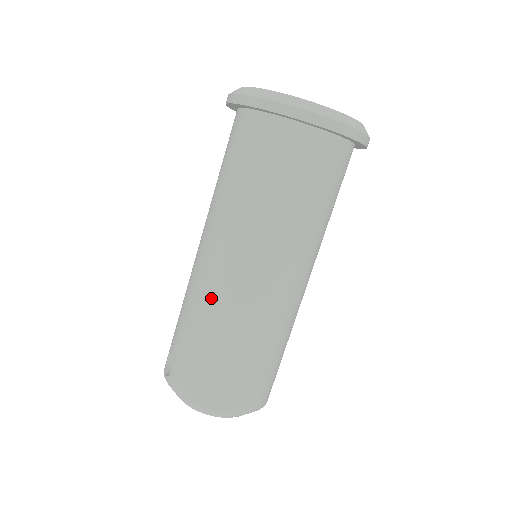
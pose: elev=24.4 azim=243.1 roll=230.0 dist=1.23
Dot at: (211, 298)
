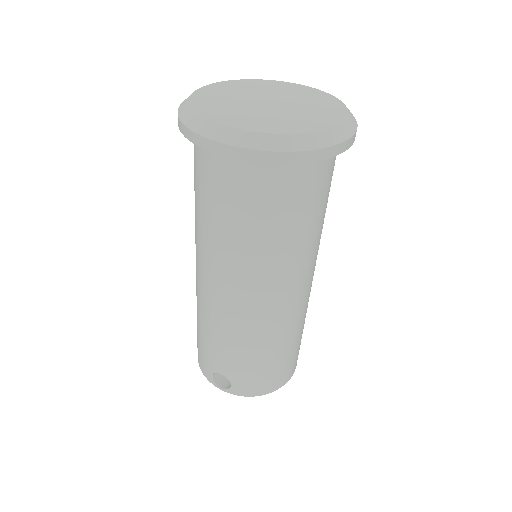
Dot at: (261, 328)
